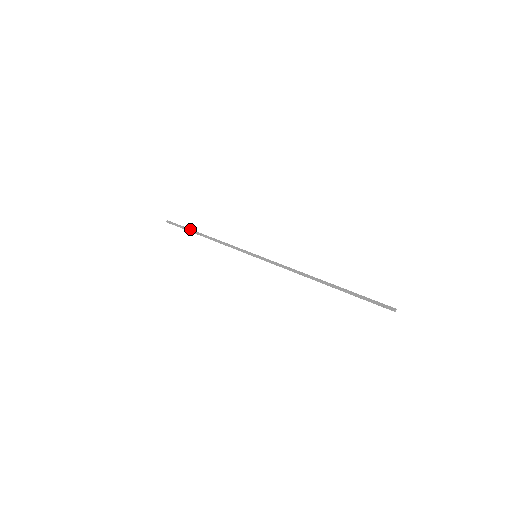
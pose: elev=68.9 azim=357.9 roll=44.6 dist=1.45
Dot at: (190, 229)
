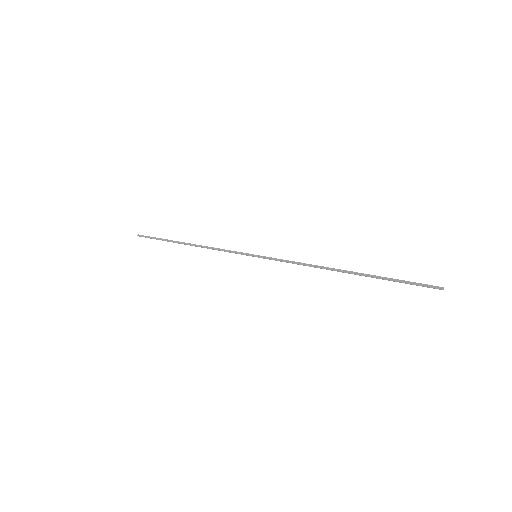
Dot at: (167, 240)
